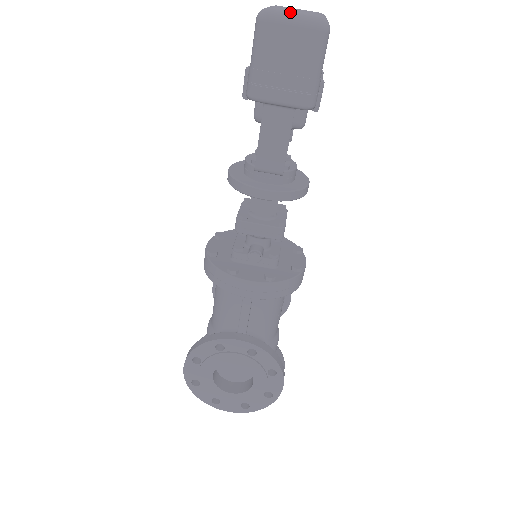
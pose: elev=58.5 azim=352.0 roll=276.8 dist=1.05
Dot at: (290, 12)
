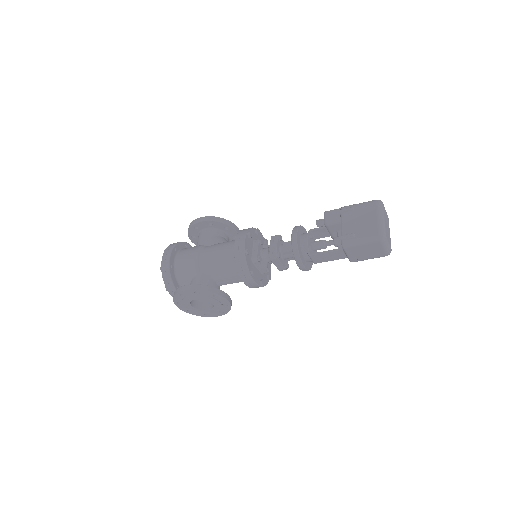
Dot at: (388, 244)
